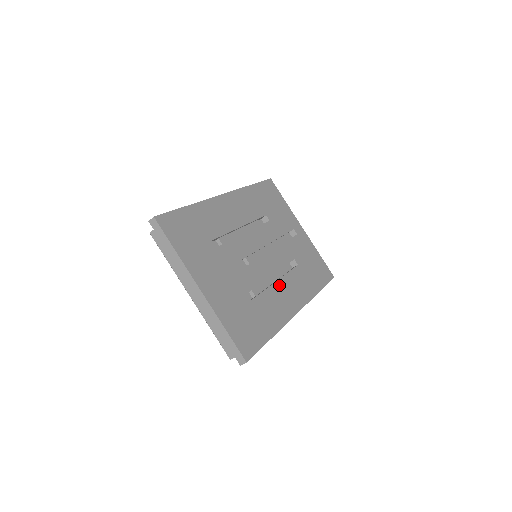
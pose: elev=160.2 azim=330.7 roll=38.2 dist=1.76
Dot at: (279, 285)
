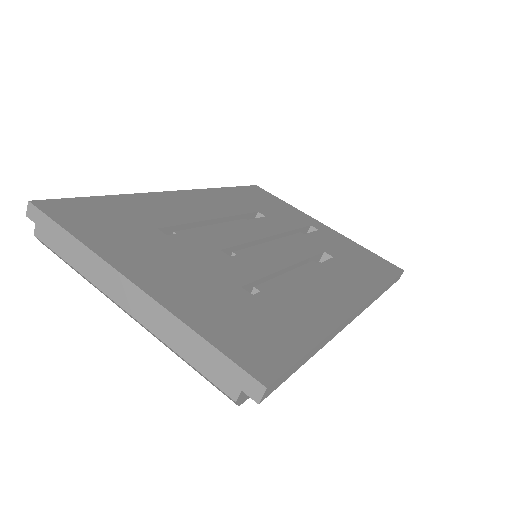
Dot at: (307, 277)
